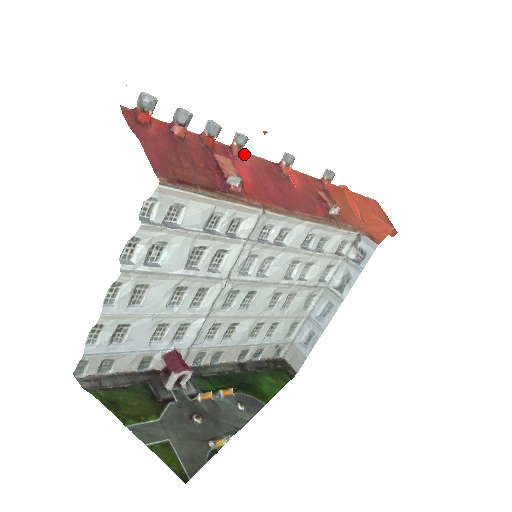
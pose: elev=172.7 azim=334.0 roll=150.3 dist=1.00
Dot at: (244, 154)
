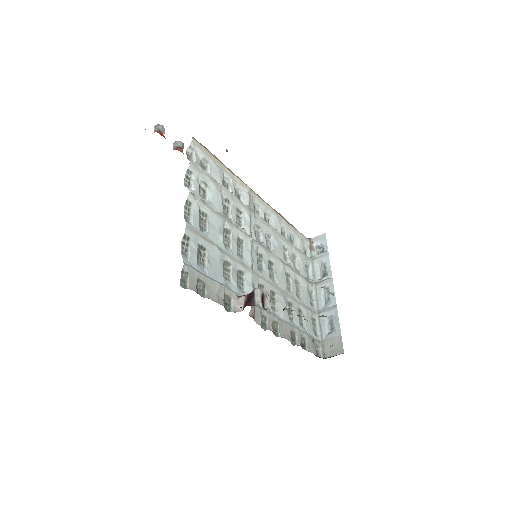
Dot at: occluded
